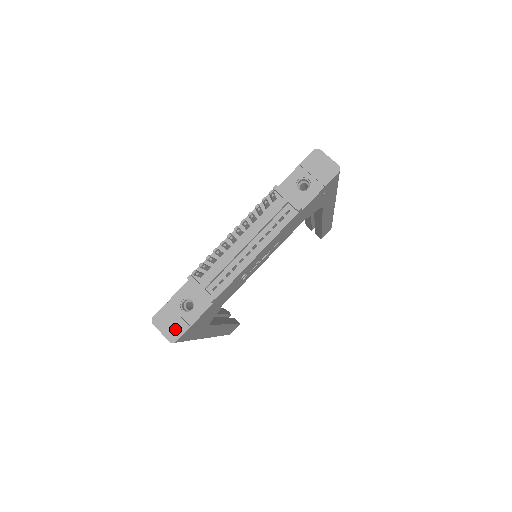
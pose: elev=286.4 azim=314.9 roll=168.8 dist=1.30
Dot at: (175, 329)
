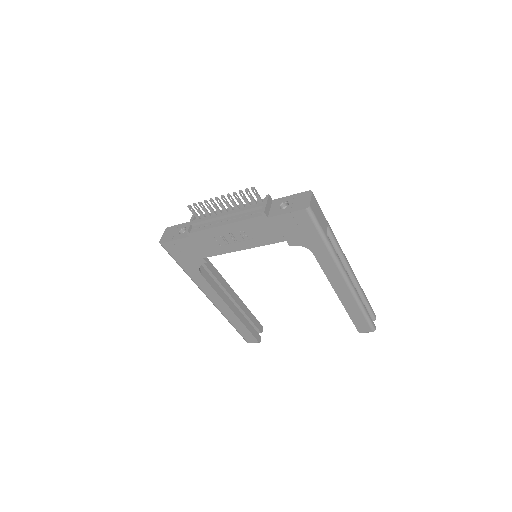
Dot at: (167, 238)
